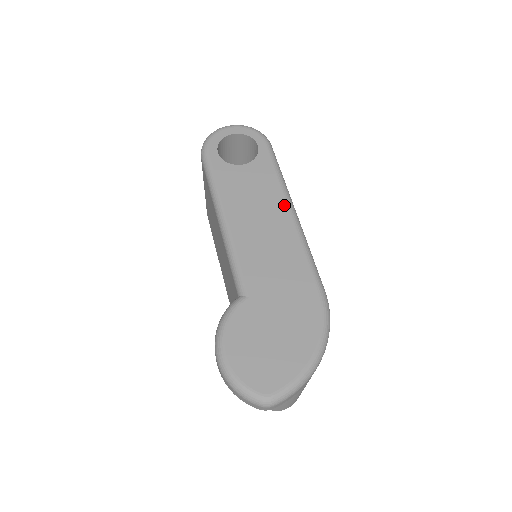
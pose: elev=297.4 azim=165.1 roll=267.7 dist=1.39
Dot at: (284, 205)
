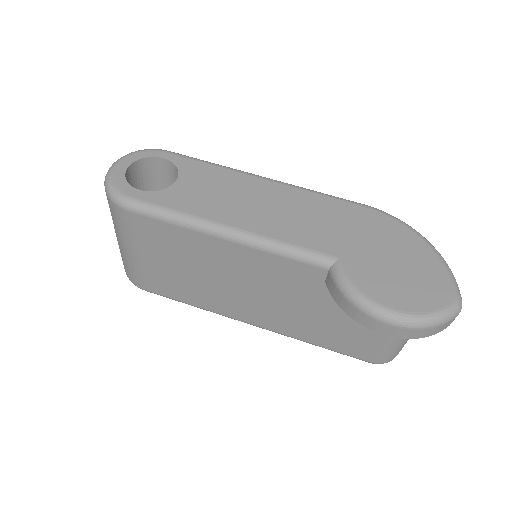
Dot at: (253, 179)
